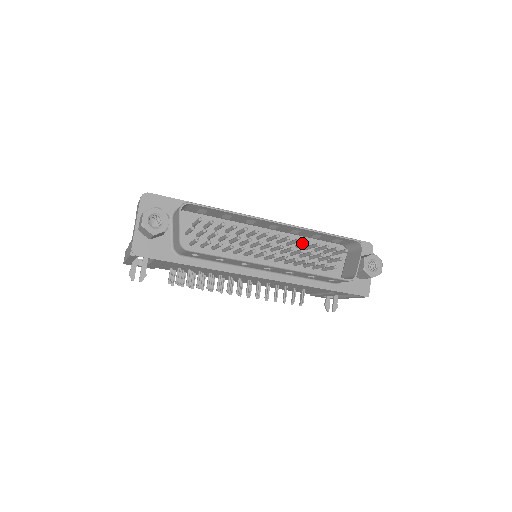
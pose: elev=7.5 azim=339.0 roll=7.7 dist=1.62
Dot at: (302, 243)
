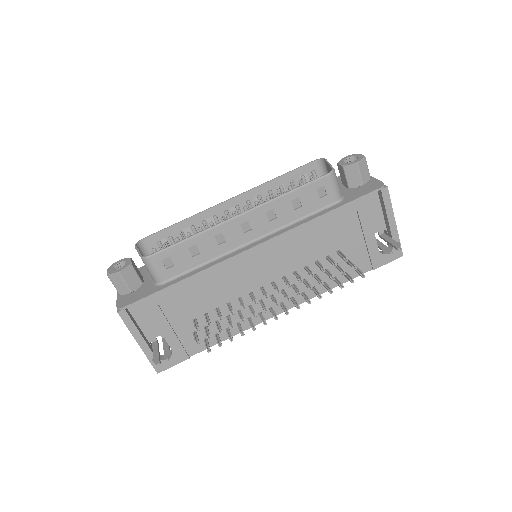
Dot at: occluded
